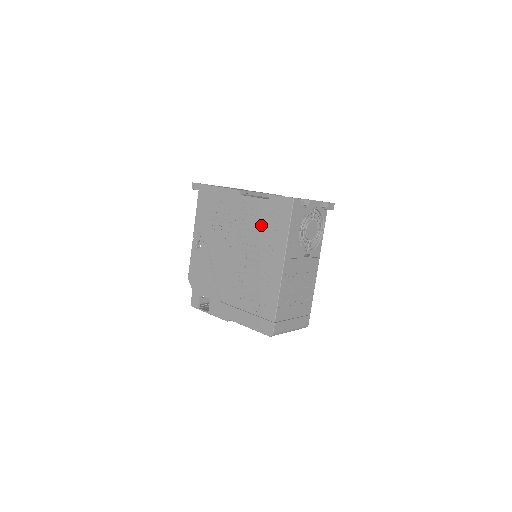
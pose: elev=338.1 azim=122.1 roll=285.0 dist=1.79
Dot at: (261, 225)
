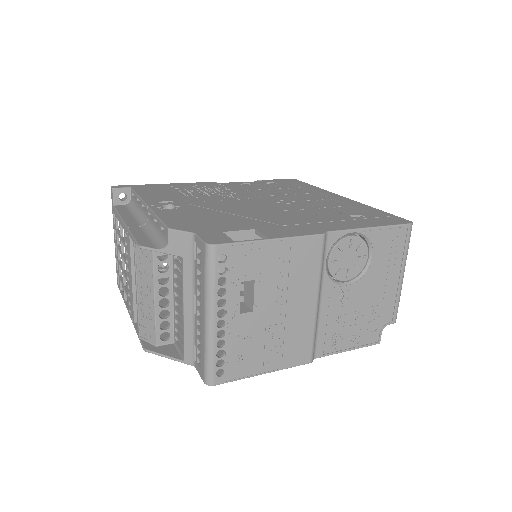
Dot at: (274, 188)
